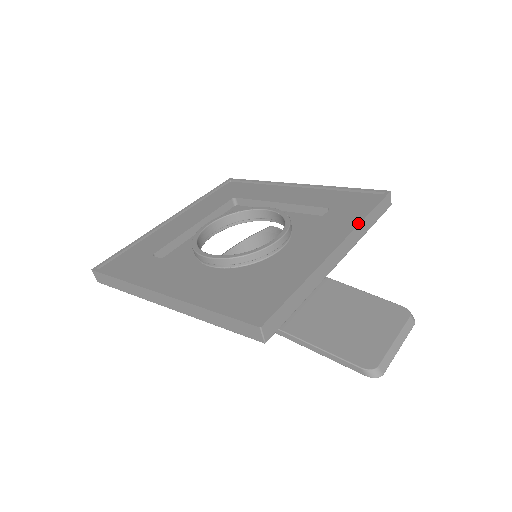
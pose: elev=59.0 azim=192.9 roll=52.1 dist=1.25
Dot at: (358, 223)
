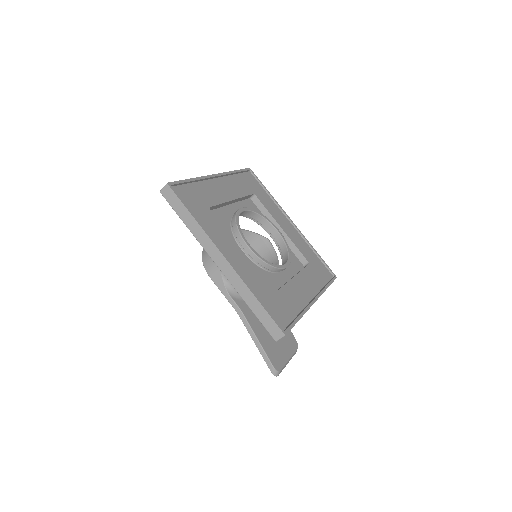
Dot at: (324, 291)
